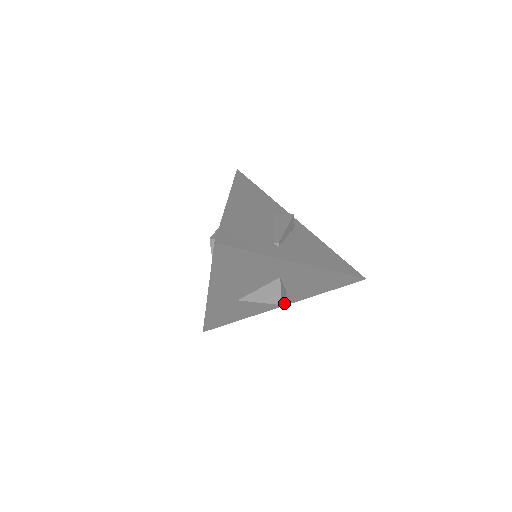
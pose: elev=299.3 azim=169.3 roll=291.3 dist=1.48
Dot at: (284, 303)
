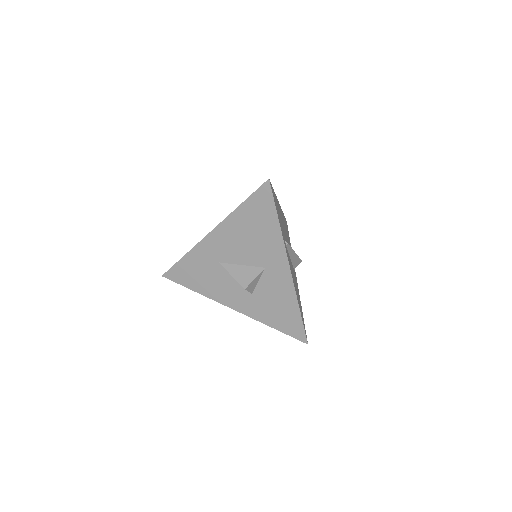
Dot at: (238, 307)
